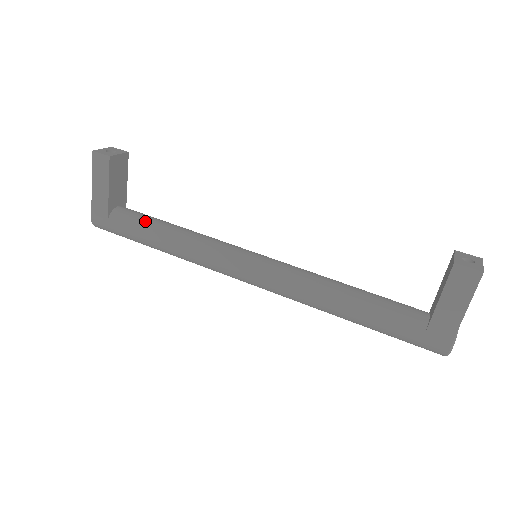
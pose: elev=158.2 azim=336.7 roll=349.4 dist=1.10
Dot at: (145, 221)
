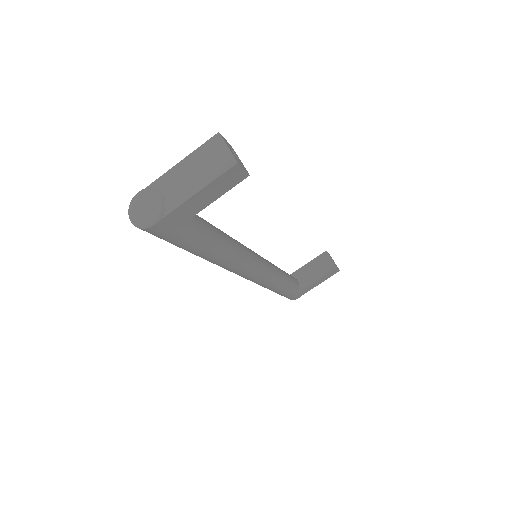
Dot at: (207, 230)
